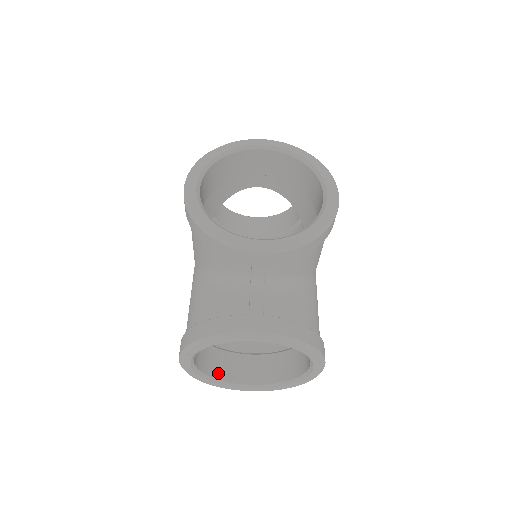
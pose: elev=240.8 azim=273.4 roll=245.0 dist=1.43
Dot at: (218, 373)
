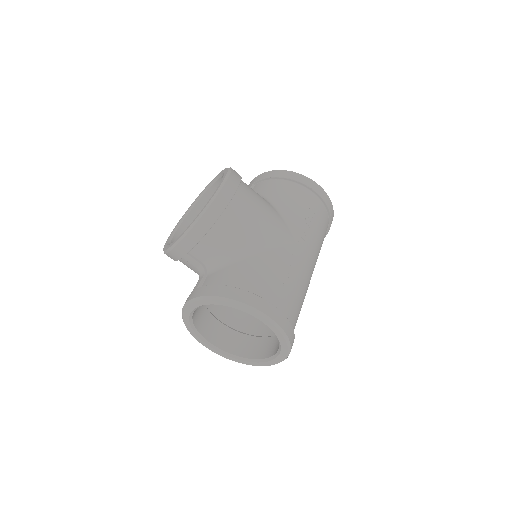
Dot at: (249, 354)
